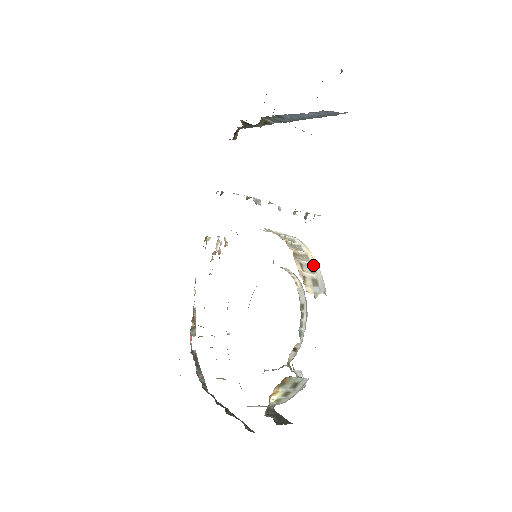
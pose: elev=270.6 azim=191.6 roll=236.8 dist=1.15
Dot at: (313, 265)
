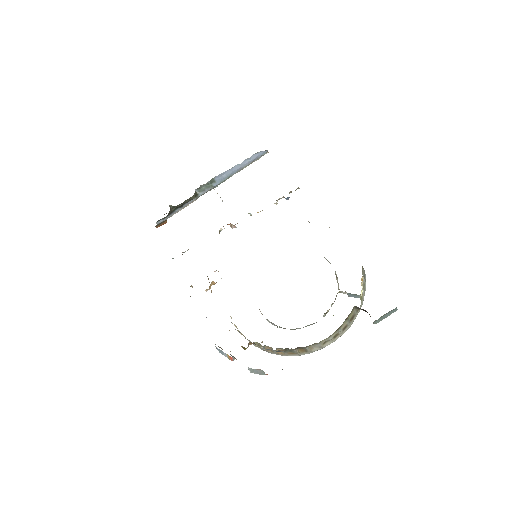
Dot at: (309, 222)
